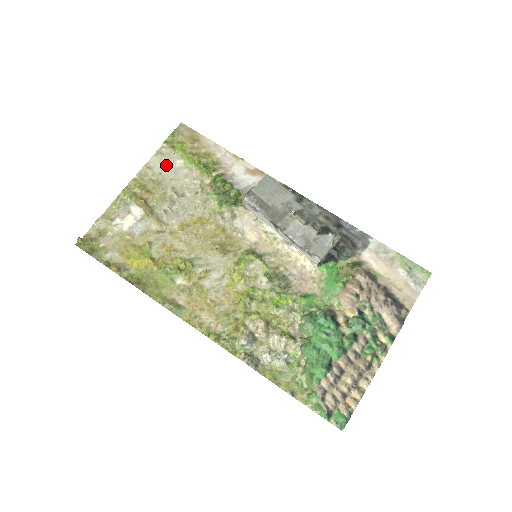
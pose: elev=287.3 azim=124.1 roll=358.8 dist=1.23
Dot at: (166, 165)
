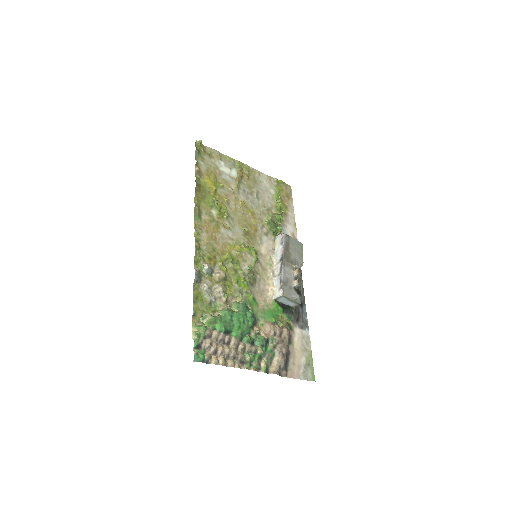
Dot at: (266, 184)
